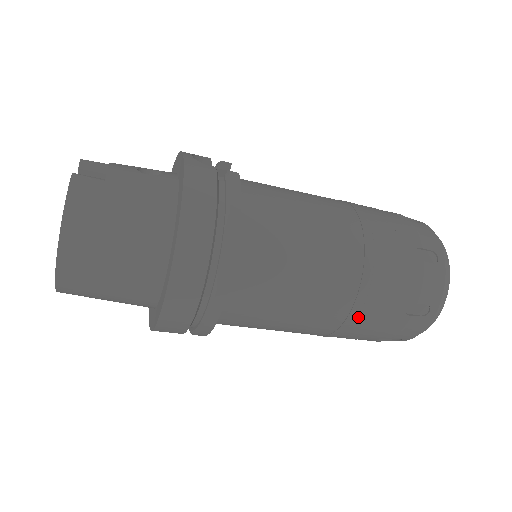
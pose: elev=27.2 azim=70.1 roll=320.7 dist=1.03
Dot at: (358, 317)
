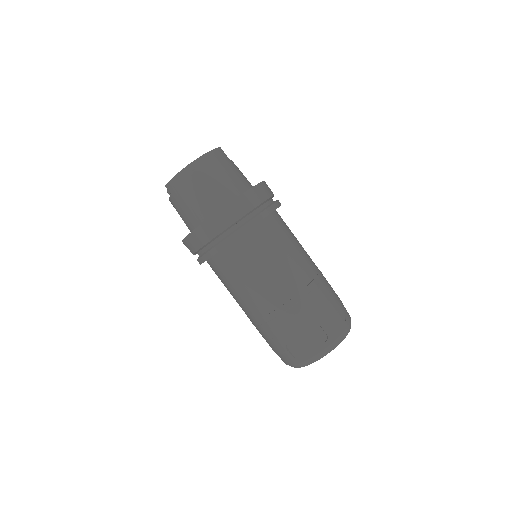
Dot at: (289, 309)
